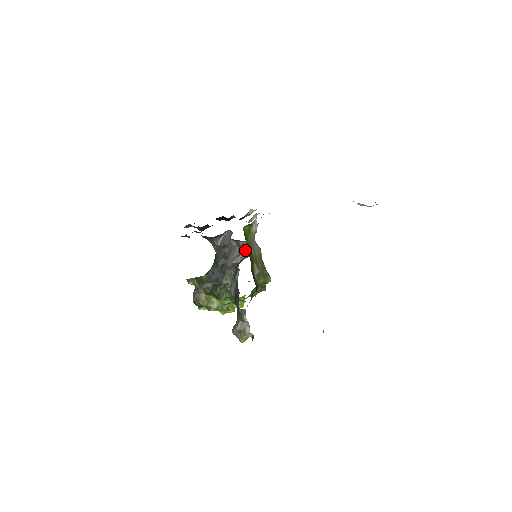
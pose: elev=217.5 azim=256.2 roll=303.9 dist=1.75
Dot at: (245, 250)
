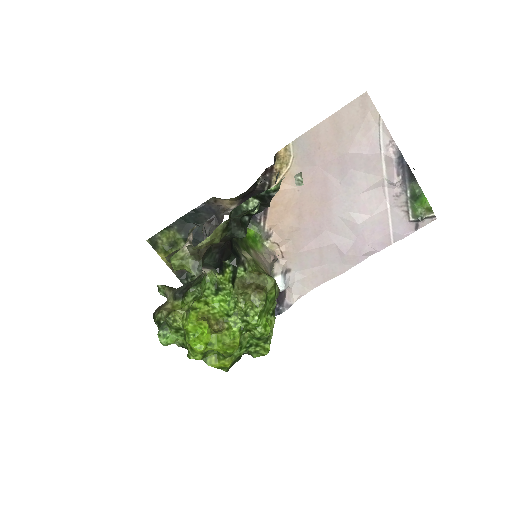
Dot at: occluded
